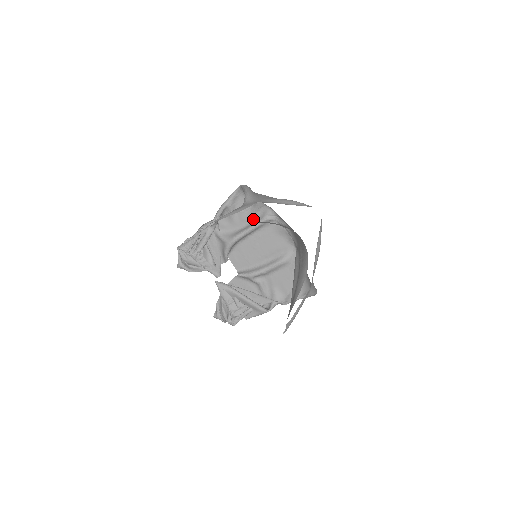
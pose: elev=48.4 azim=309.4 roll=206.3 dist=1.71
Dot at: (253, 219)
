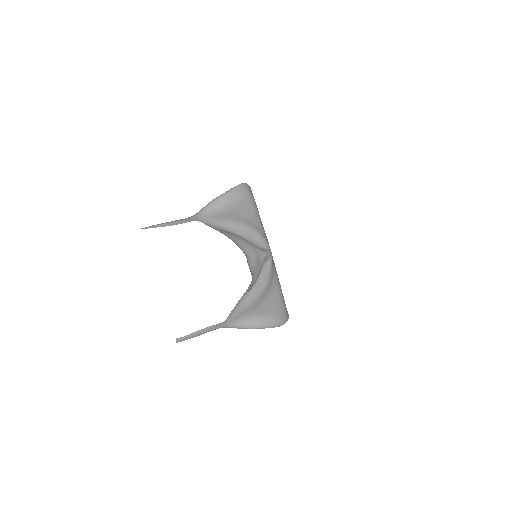
Dot at: occluded
